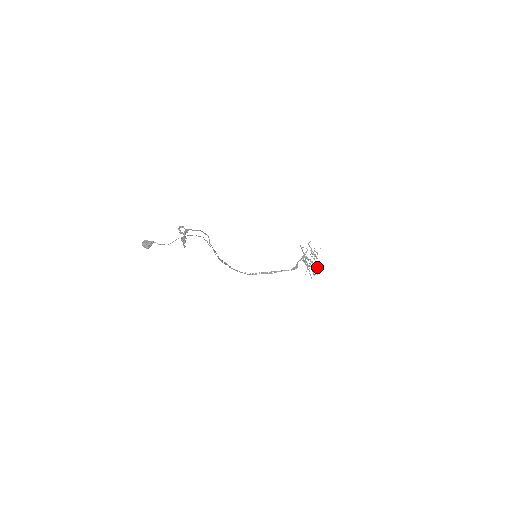
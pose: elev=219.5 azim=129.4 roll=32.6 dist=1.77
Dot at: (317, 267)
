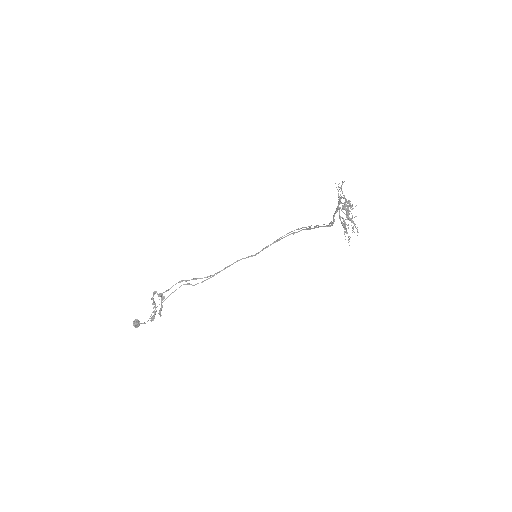
Dot at: occluded
